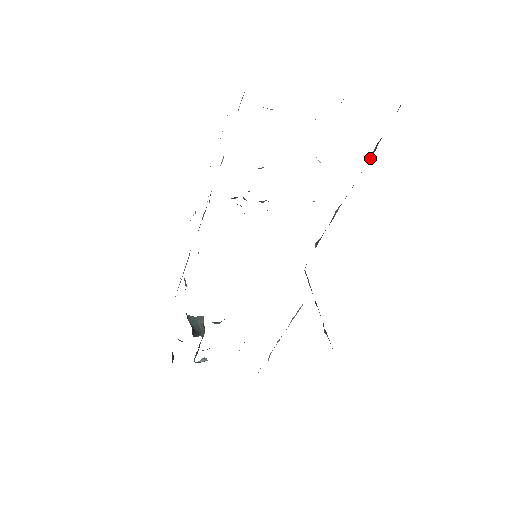
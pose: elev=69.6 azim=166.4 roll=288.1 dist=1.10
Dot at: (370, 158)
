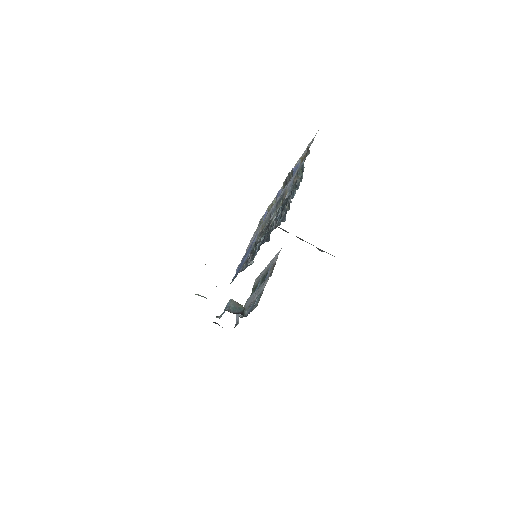
Dot at: occluded
